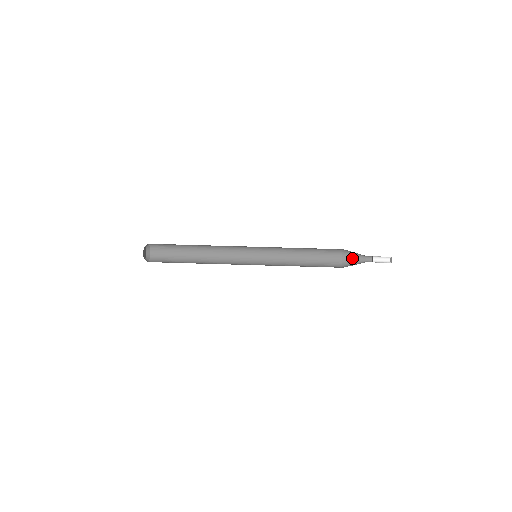
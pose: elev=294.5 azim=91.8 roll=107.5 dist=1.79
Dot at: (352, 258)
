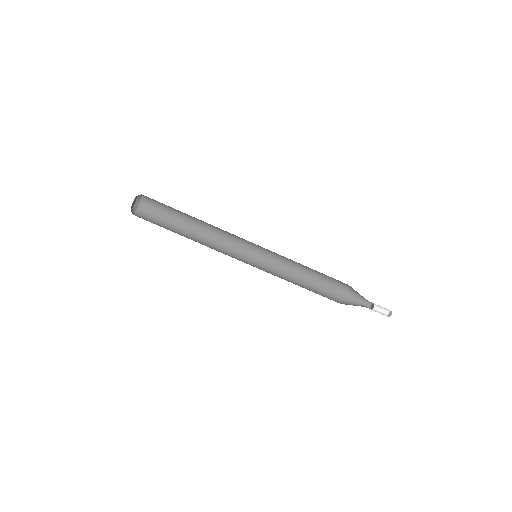
Dot at: (357, 292)
